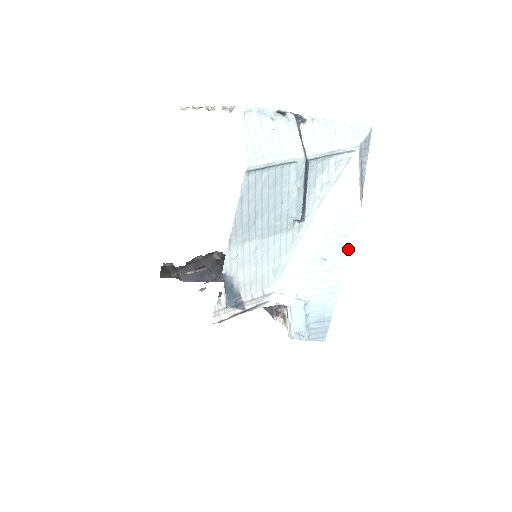
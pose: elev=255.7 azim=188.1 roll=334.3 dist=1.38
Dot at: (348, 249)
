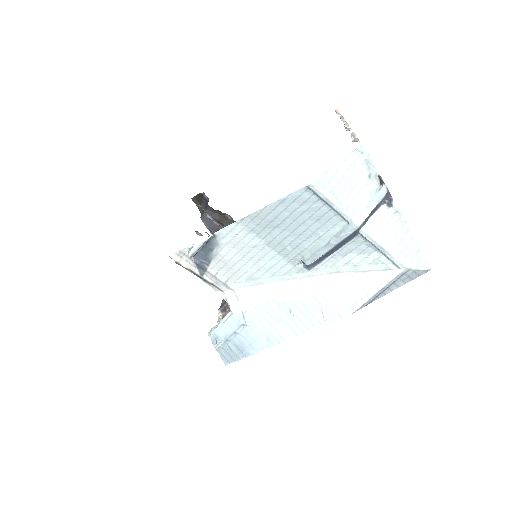
Dot at: (314, 326)
